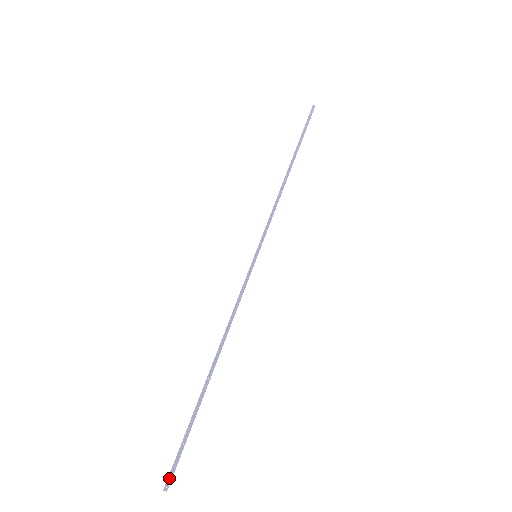
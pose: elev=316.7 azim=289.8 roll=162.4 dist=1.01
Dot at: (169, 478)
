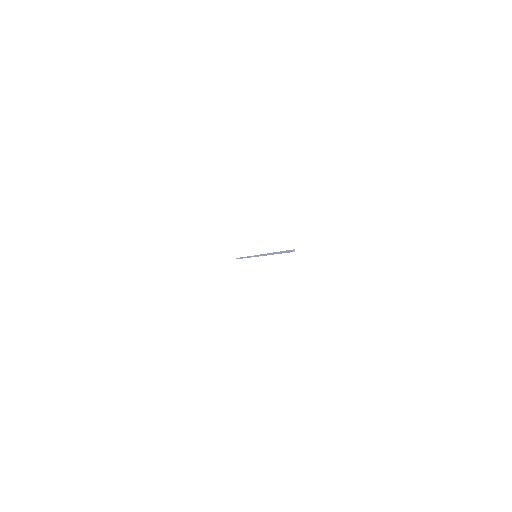
Dot at: (291, 250)
